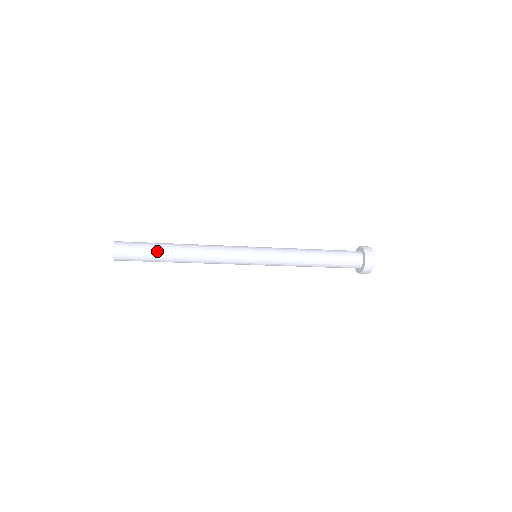
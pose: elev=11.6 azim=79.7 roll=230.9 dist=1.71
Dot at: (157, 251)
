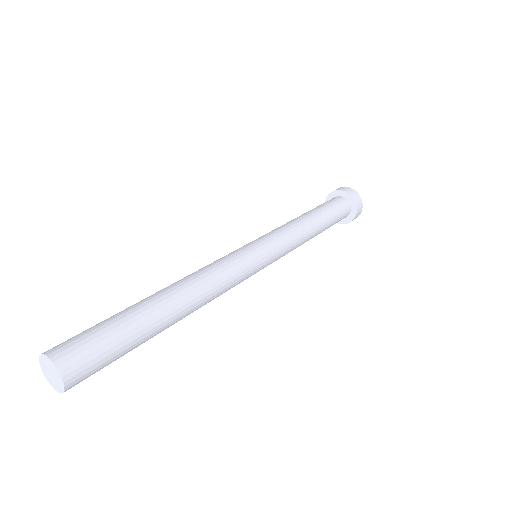
Dot at: (139, 325)
